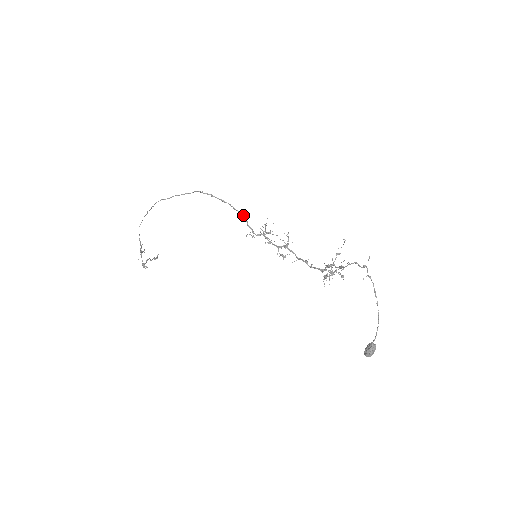
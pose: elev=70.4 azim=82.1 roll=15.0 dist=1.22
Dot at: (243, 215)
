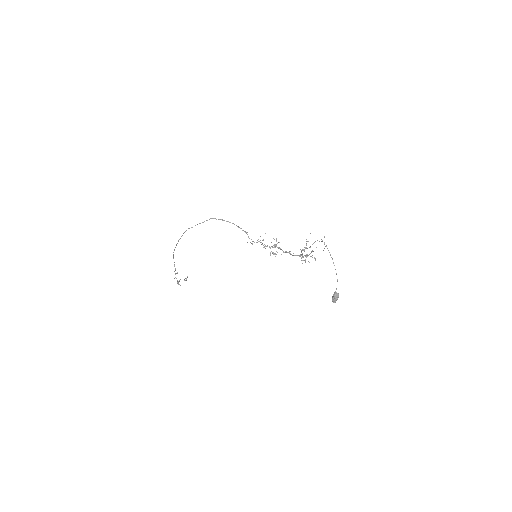
Dot at: (244, 231)
